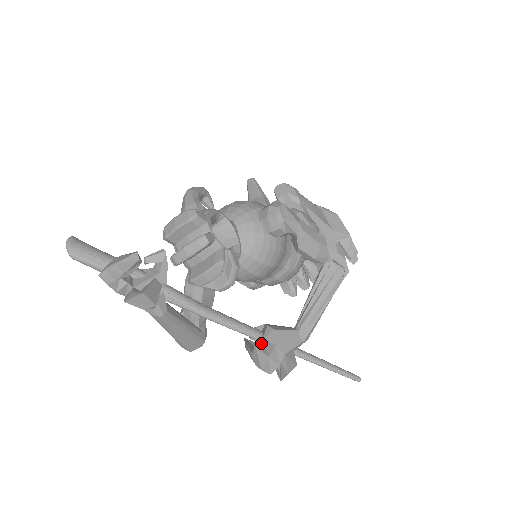
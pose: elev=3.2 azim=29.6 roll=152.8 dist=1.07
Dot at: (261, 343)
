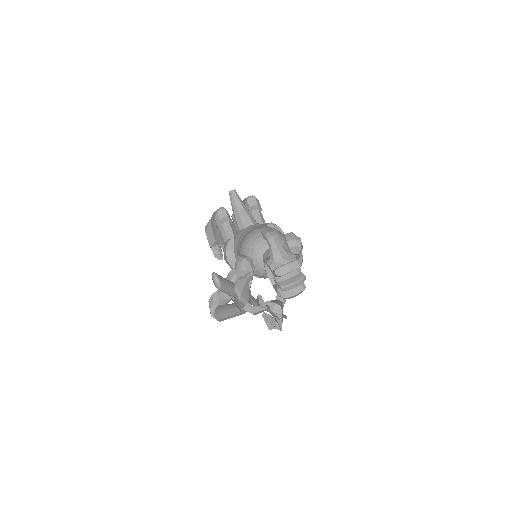
Dot at: (275, 314)
